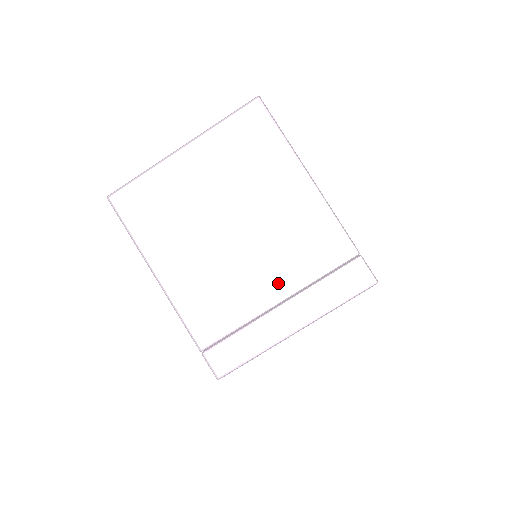
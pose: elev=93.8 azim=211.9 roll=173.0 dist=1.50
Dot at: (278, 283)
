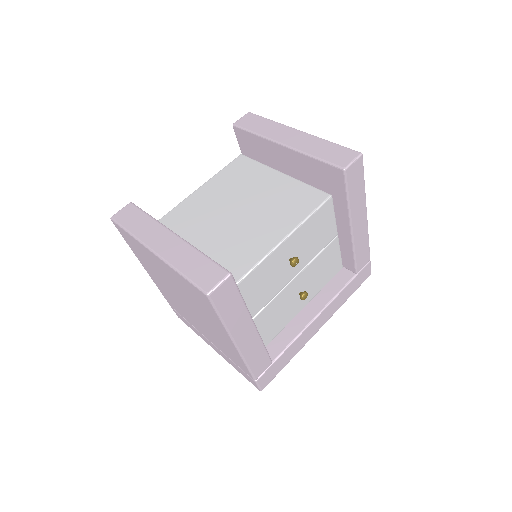
Dot at: (209, 338)
